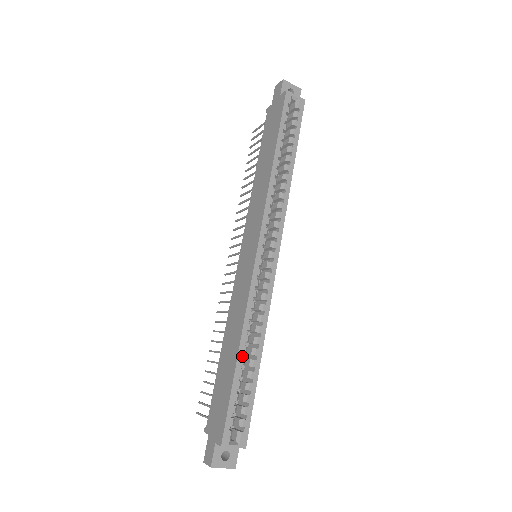
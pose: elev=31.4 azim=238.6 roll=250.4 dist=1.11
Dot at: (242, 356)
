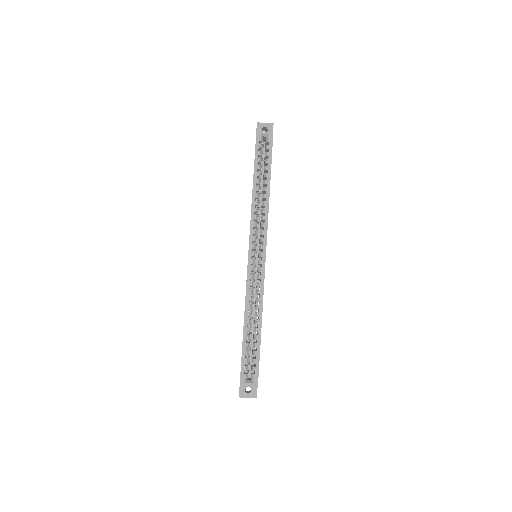
Dot at: (249, 326)
